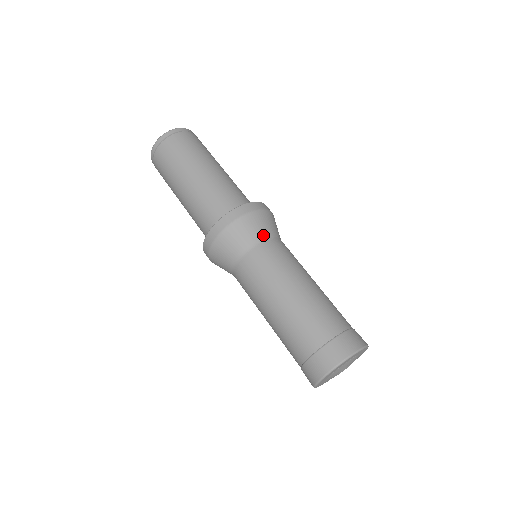
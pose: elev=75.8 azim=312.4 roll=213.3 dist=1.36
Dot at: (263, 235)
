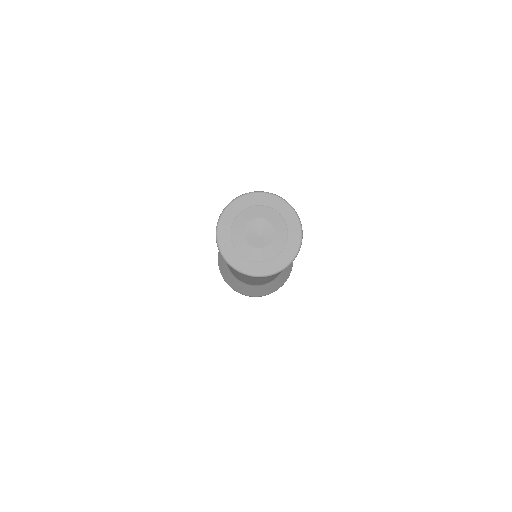
Dot at: occluded
